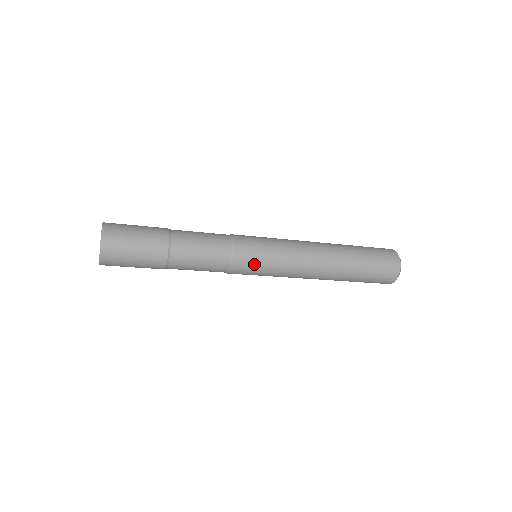
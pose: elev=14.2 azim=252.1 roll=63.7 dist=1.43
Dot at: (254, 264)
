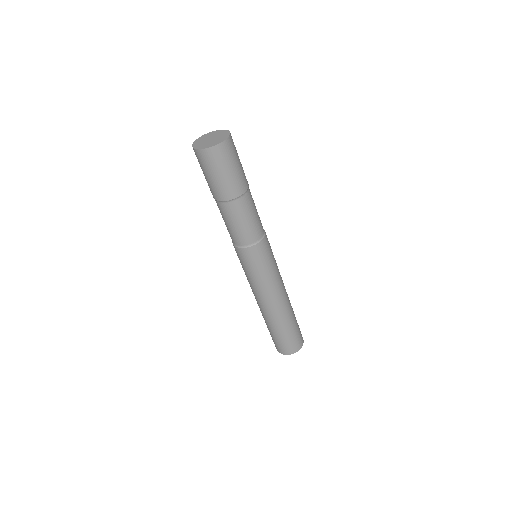
Dot at: (254, 262)
